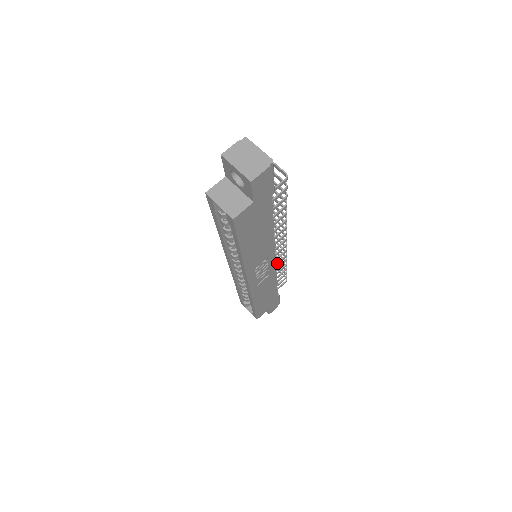
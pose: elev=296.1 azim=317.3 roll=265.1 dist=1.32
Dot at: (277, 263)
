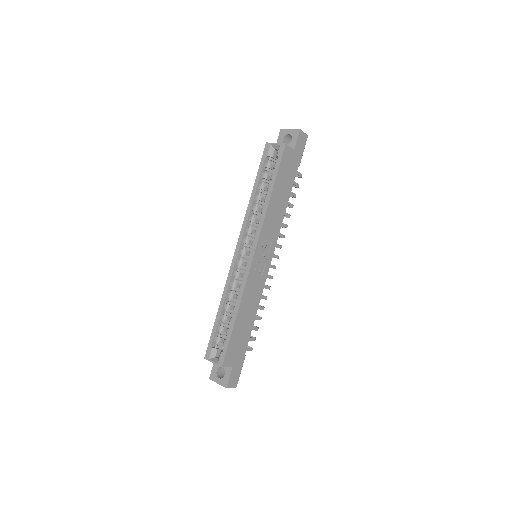
Dot at: occluded
